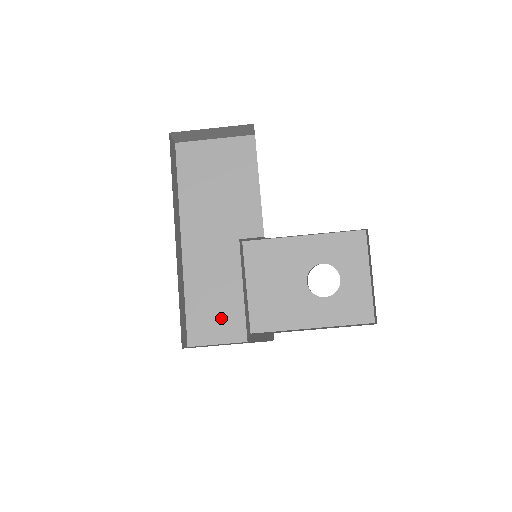
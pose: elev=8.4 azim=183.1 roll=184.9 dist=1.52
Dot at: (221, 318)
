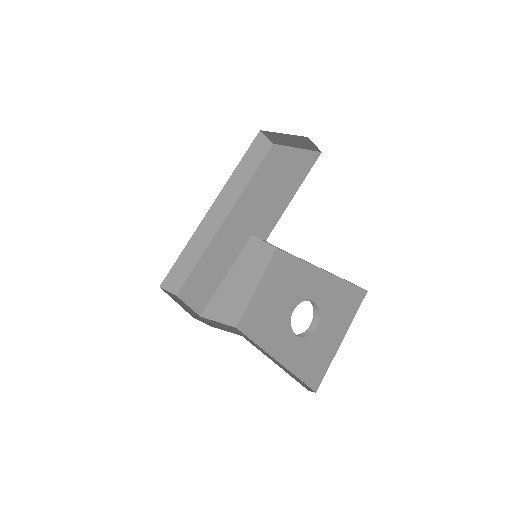
Dot at: (202, 288)
